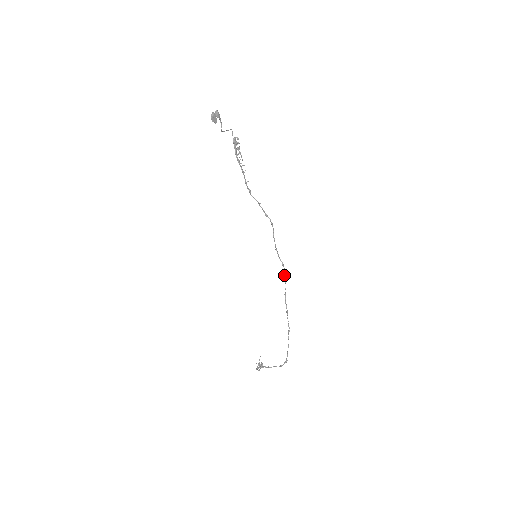
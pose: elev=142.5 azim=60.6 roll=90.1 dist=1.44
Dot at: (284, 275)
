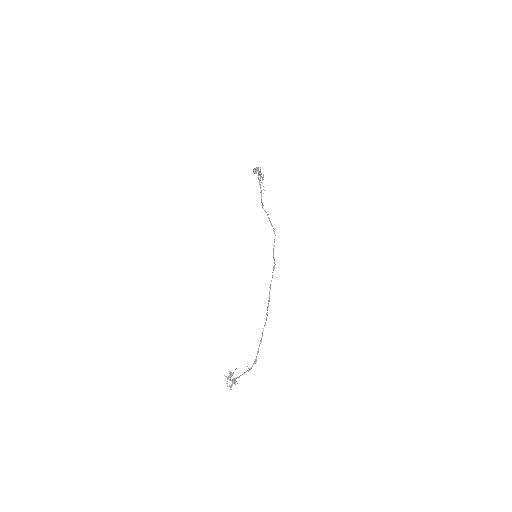
Dot at: (273, 270)
